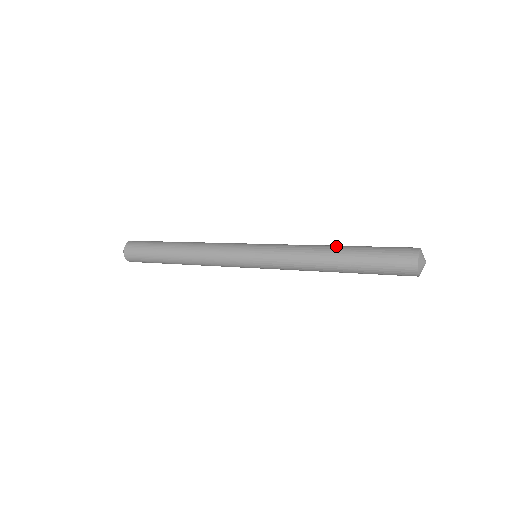
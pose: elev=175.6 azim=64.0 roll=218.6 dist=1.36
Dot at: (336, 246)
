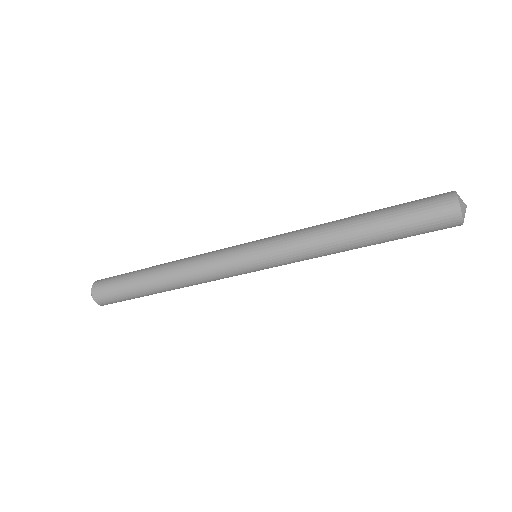
Dot at: (352, 216)
